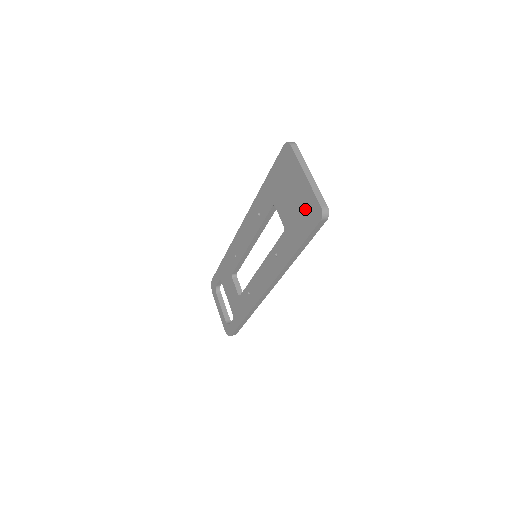
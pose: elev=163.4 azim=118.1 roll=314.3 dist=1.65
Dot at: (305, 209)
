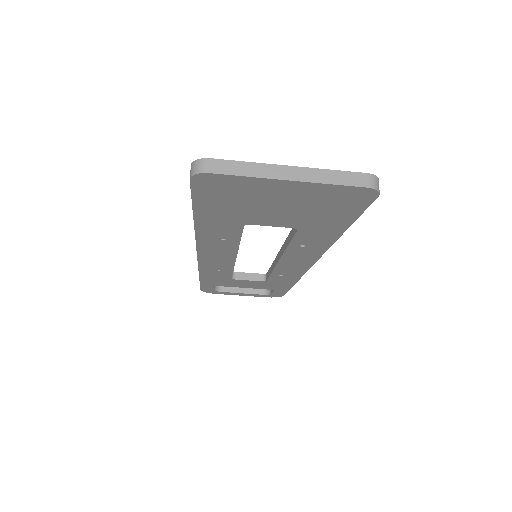
Dot at: (327, 203)
